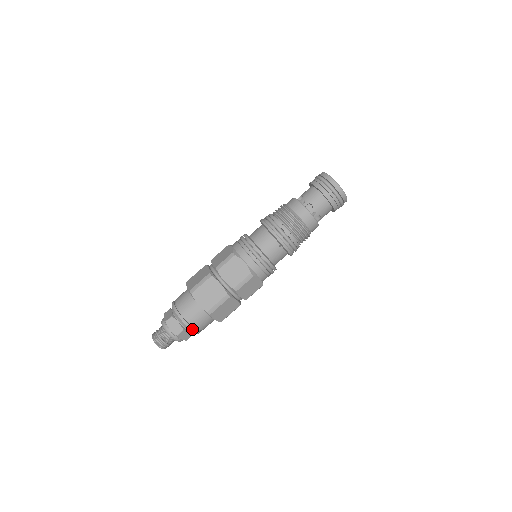
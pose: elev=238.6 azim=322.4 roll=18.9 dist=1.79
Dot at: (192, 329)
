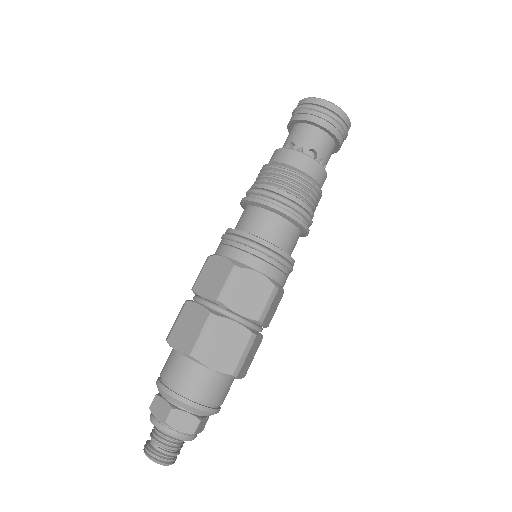
Dot at: occluded
